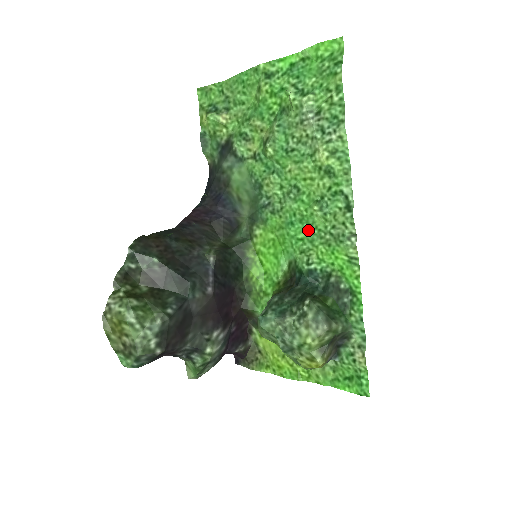
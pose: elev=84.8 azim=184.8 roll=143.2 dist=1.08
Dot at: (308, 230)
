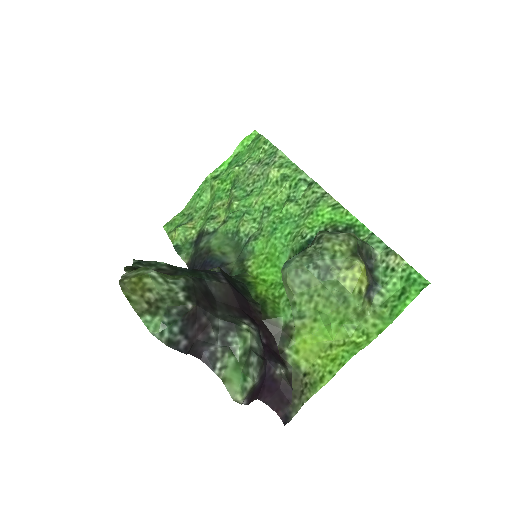
Dot at: (290, 223)
